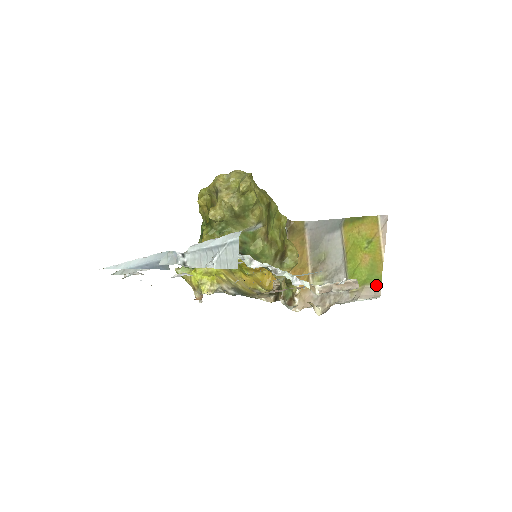
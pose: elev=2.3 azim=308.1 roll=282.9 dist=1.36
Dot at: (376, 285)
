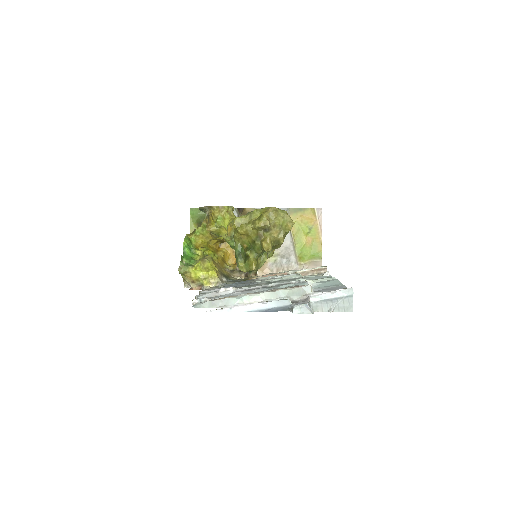
Dot at: (318, 259)
